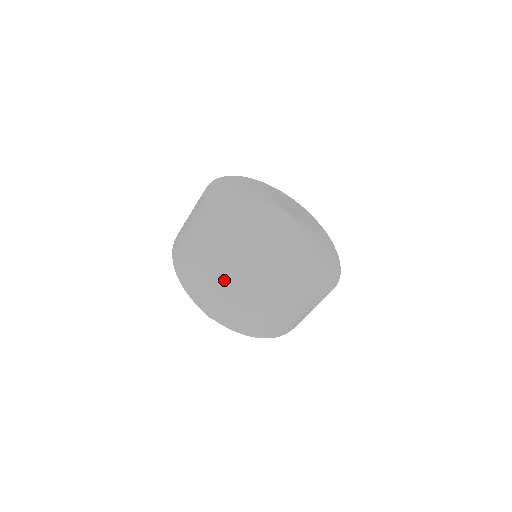
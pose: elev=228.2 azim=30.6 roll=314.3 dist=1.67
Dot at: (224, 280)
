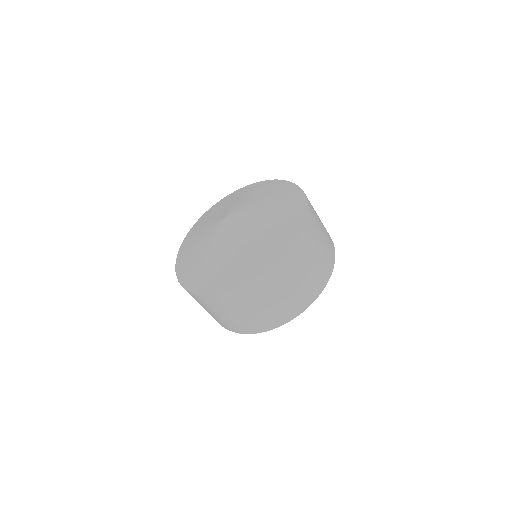
Dot at: (223, 310)
